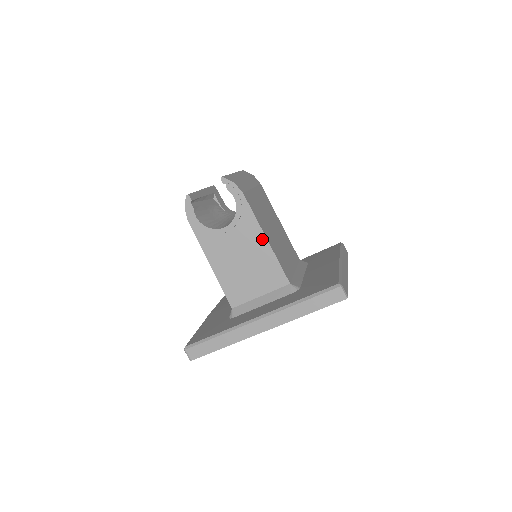
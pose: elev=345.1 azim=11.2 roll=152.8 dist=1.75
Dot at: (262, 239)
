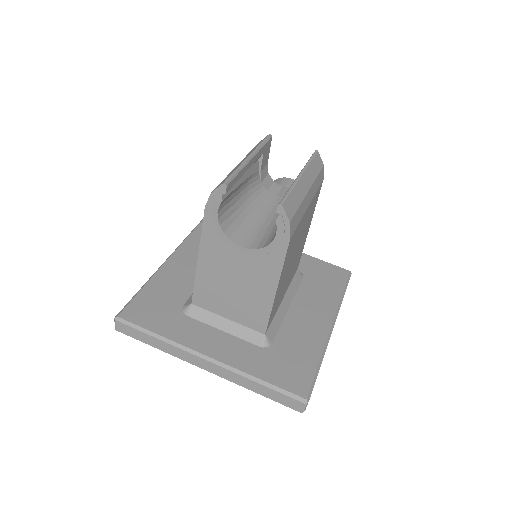
Dot at: (271, 287)
